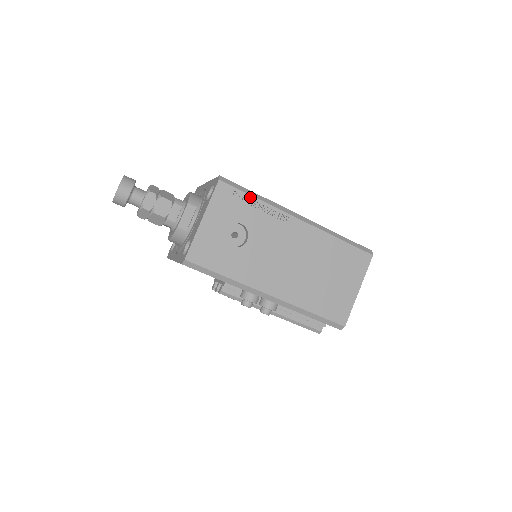
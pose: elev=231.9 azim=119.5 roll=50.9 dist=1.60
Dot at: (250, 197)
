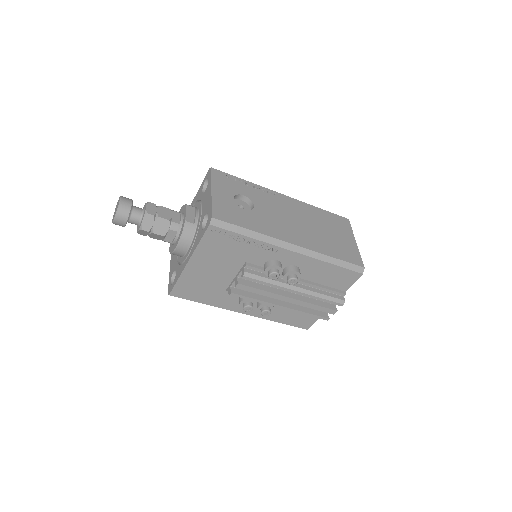
Dot at: (240, 179)
